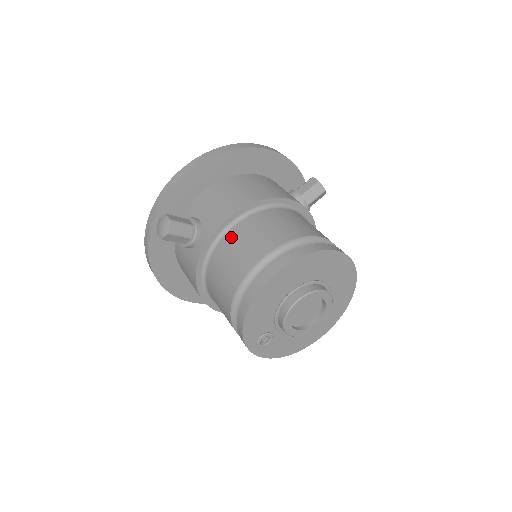
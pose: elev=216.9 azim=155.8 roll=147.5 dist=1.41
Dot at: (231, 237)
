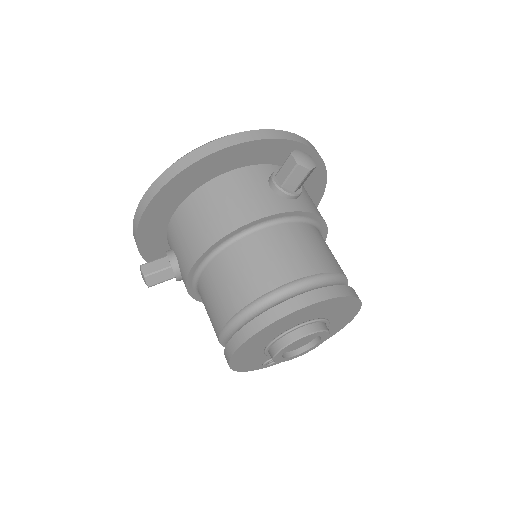
Dot at: (203, 285)
